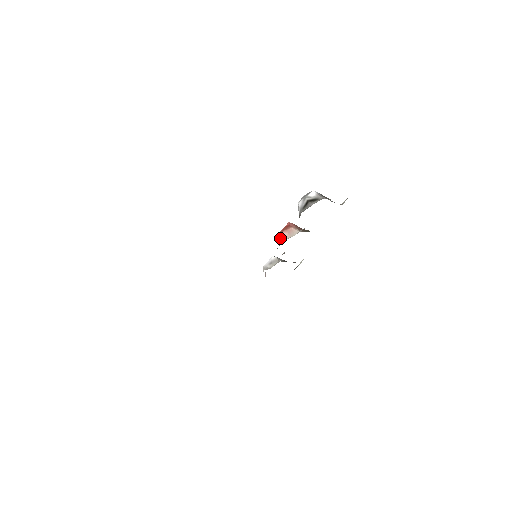
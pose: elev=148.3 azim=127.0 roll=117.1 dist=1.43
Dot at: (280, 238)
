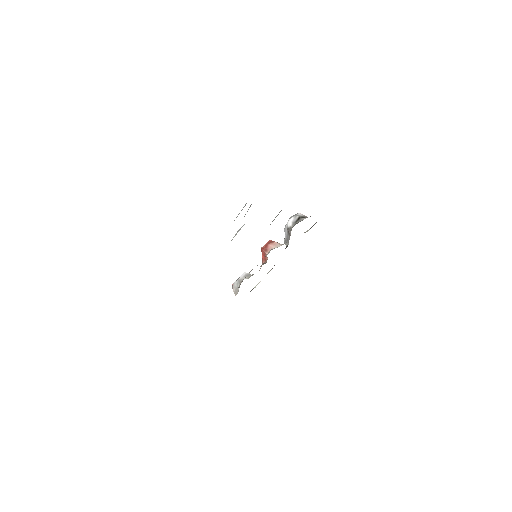
Dot at: (266, 249)
